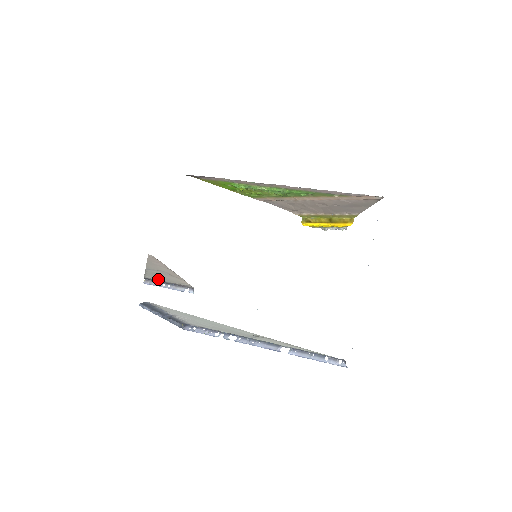
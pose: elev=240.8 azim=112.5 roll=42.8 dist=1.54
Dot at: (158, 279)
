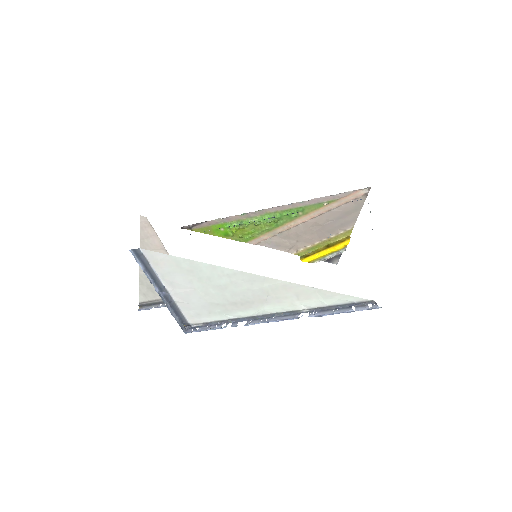
Dot at: (154, 297)
